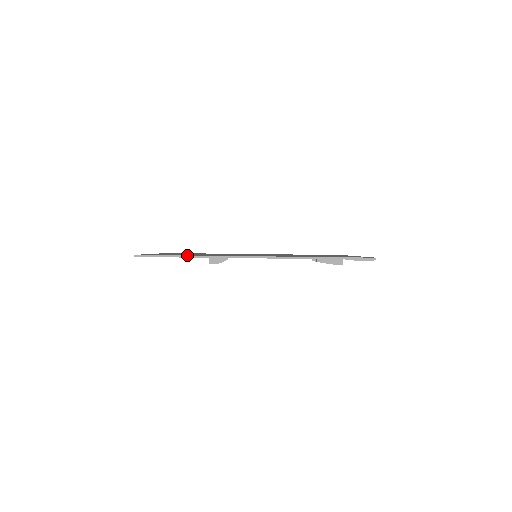
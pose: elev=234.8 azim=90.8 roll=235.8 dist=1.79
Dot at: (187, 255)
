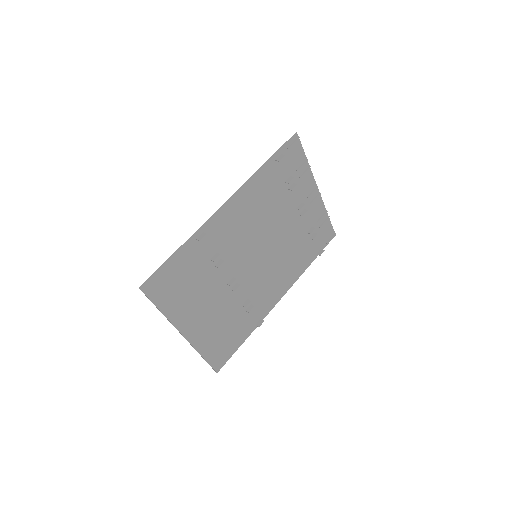
Dot at: (177, 249)
